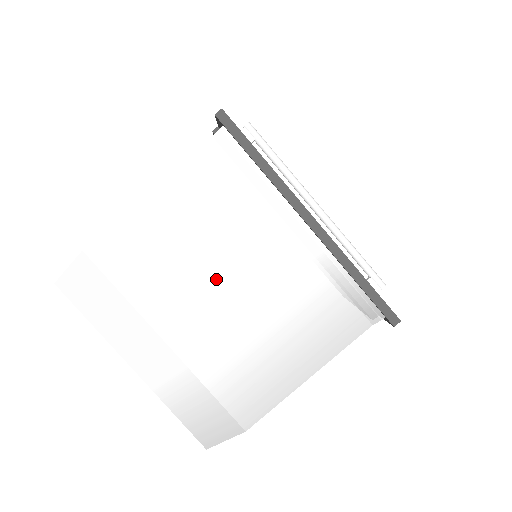
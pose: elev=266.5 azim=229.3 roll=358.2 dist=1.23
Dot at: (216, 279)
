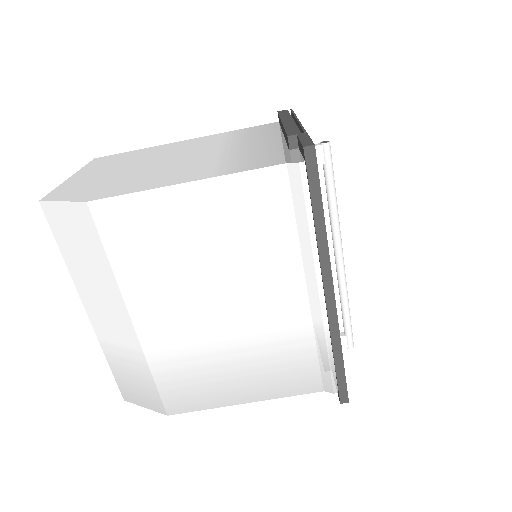
Dot at: (211, 294)
